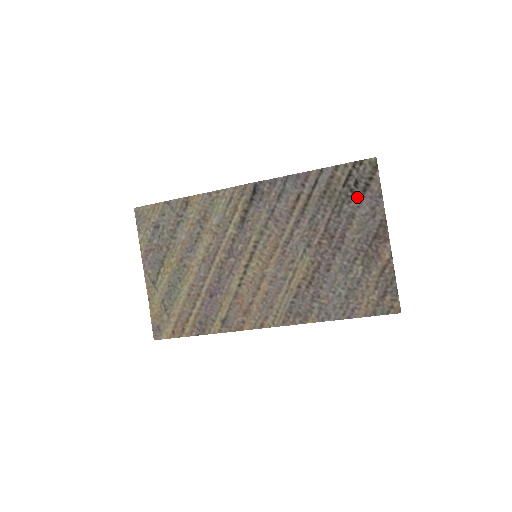
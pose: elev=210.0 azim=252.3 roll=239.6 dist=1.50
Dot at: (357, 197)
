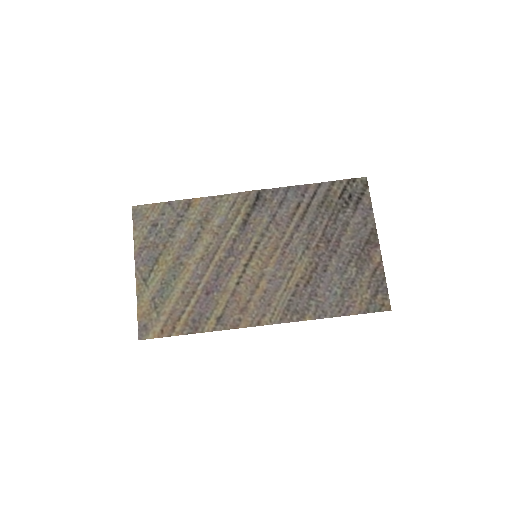
Dot at: (351, 208)
